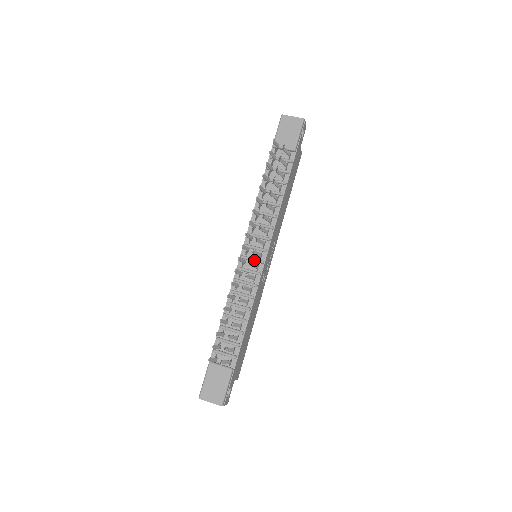
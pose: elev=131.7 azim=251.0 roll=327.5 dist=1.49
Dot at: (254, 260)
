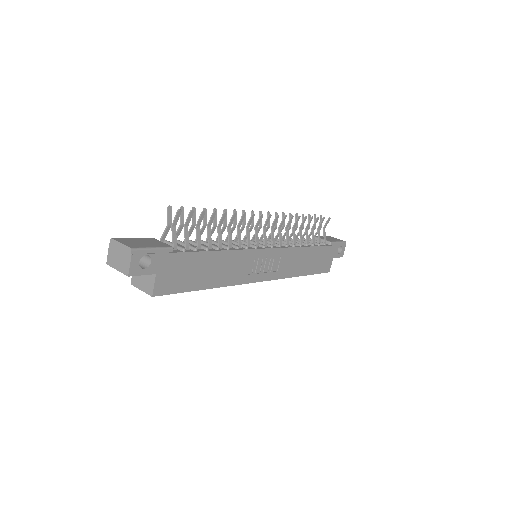
Dot at: occluded
